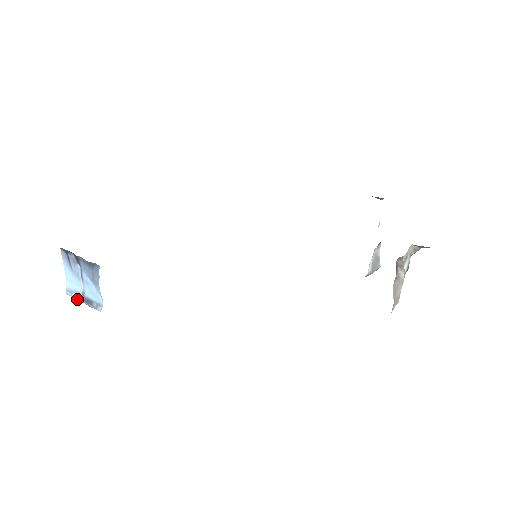
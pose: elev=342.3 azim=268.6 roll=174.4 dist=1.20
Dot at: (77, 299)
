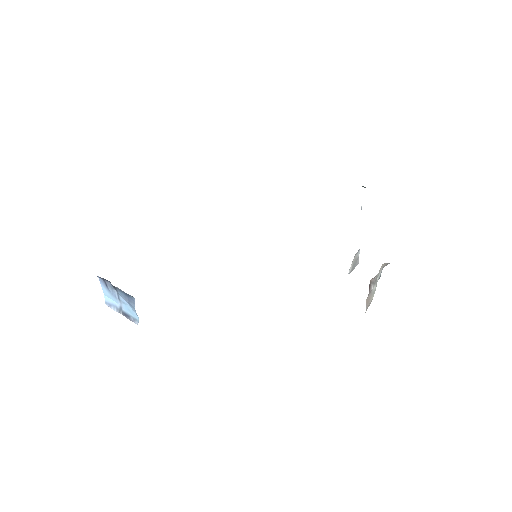
Dot at: (116, 311)
